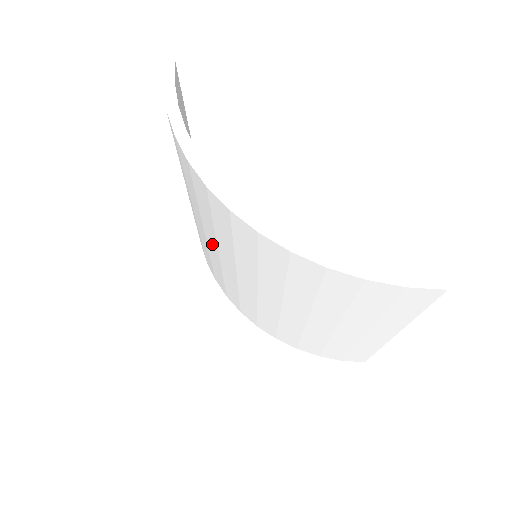
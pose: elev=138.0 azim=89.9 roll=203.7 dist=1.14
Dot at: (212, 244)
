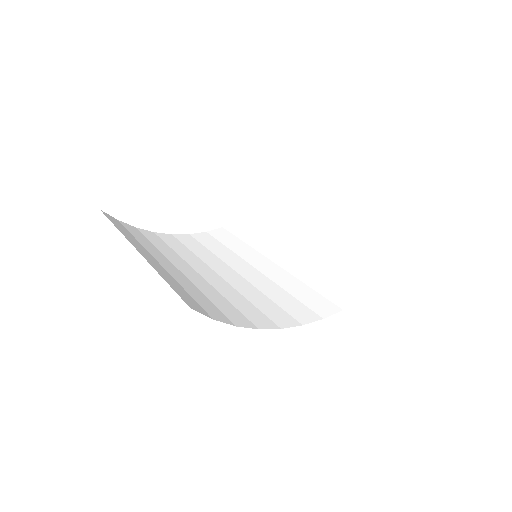
Dot at: occluded
